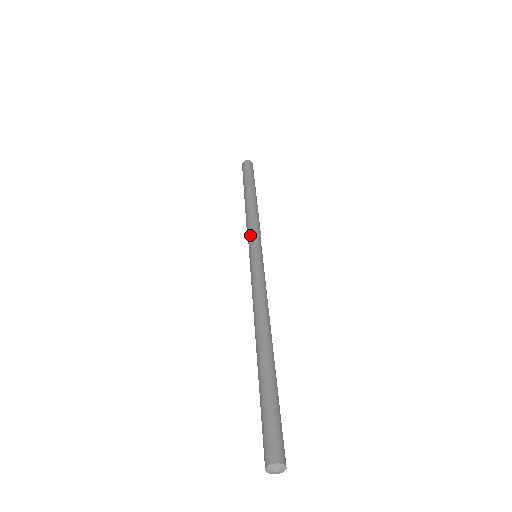
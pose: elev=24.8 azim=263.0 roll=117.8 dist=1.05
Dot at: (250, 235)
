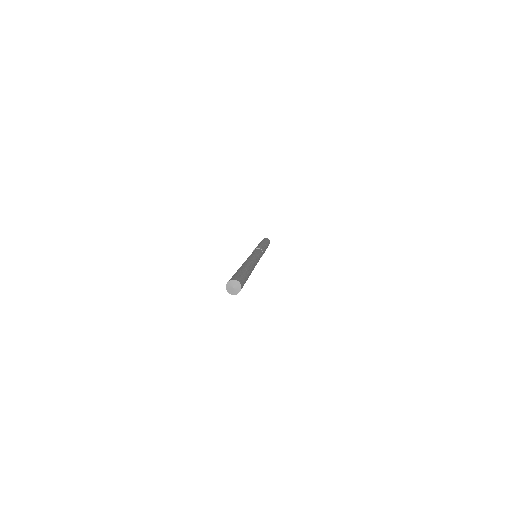
Dot at: occluded
